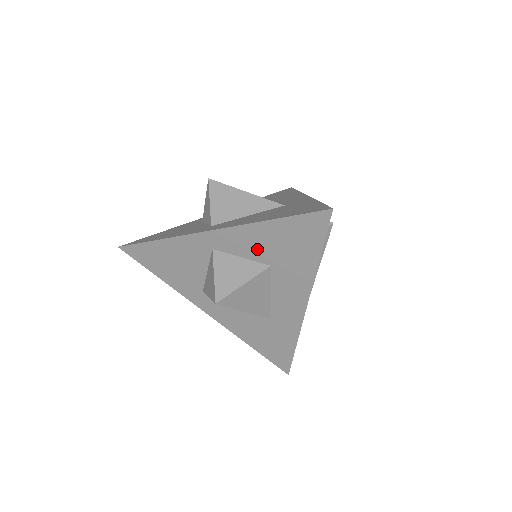
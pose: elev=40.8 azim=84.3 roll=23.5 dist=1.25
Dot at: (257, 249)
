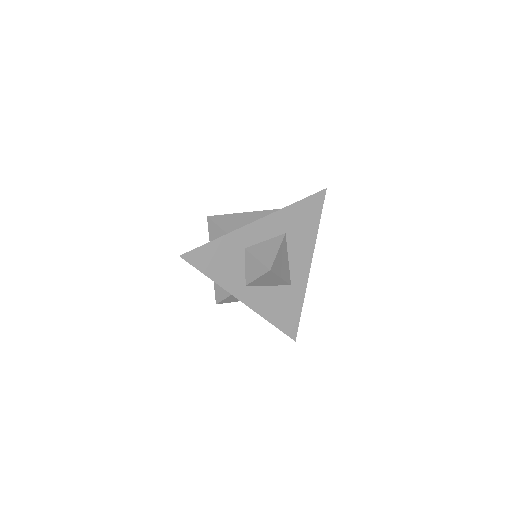
Dot at: occluded
